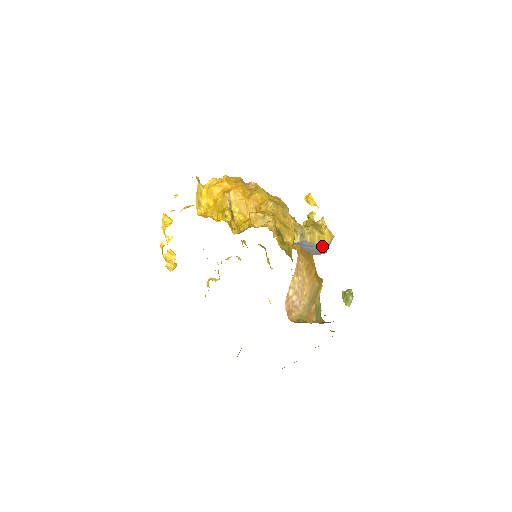
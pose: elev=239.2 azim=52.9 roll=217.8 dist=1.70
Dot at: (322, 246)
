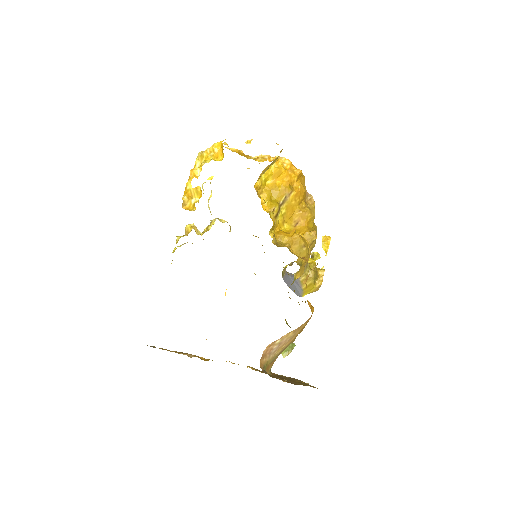
Dot at: (304, 292)
